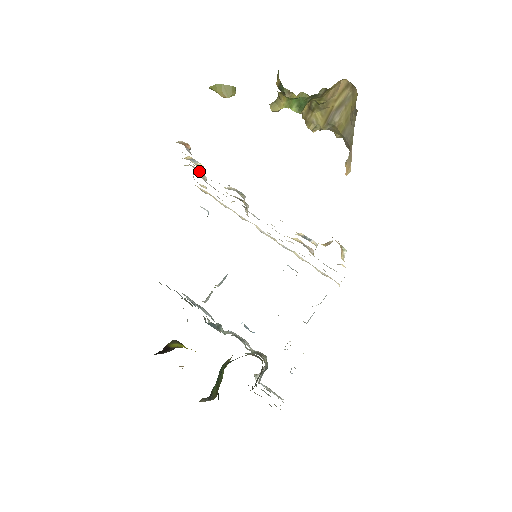
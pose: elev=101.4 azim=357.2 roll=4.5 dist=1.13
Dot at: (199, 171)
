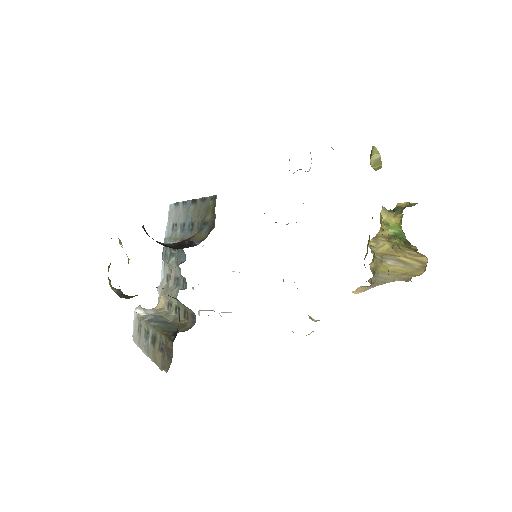
Dot at: occluded
